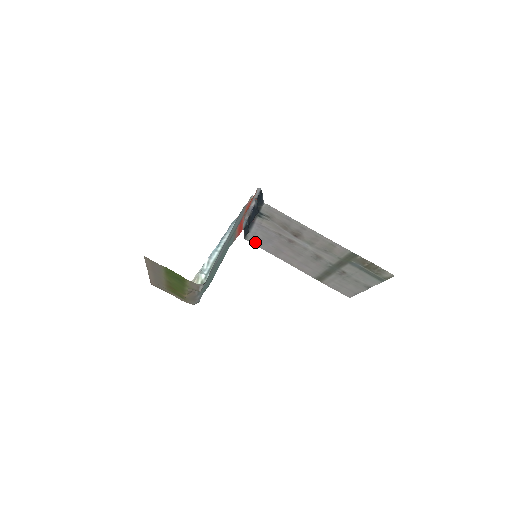
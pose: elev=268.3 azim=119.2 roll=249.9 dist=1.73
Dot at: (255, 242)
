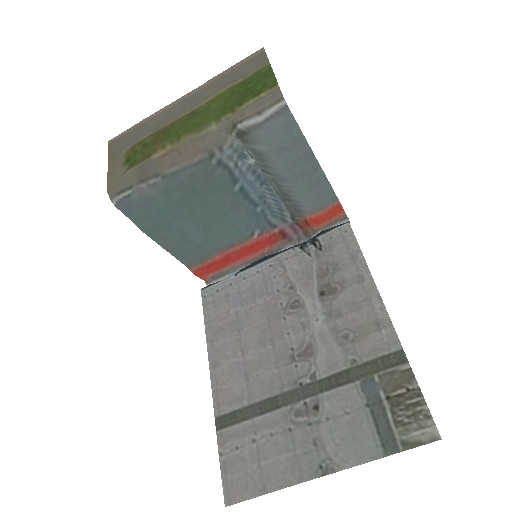
Dot at: (213, 299)
